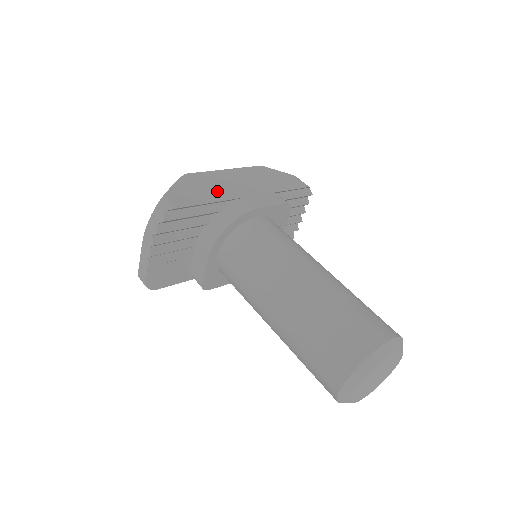
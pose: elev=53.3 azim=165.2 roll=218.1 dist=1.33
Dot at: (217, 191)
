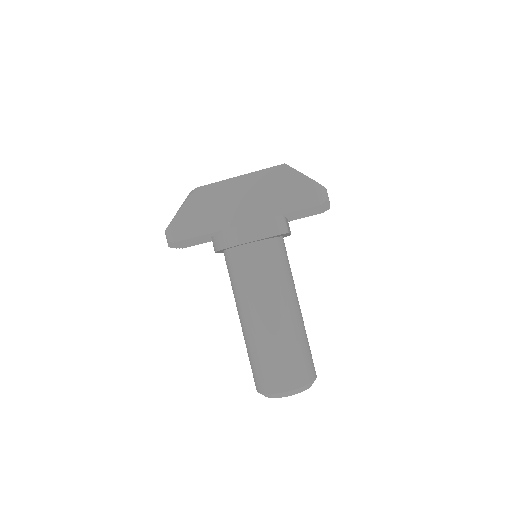
Dot at: (217, 216)
